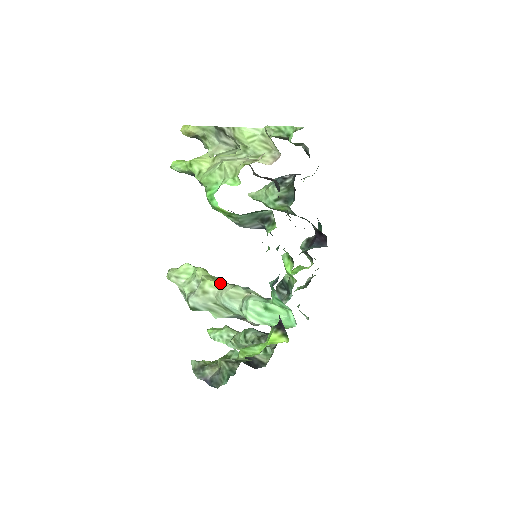
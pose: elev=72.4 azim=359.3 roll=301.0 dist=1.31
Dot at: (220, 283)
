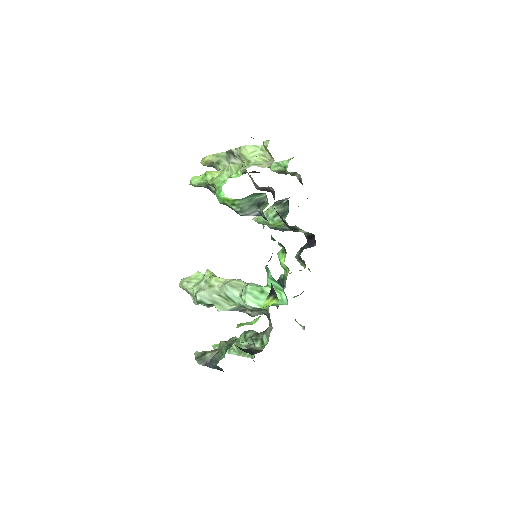
Dot at: (224, 279)
